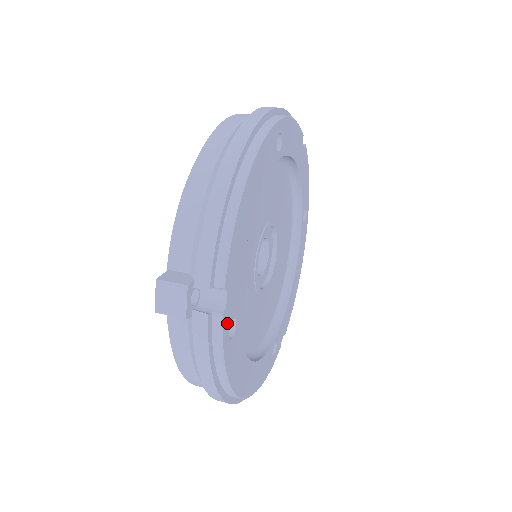
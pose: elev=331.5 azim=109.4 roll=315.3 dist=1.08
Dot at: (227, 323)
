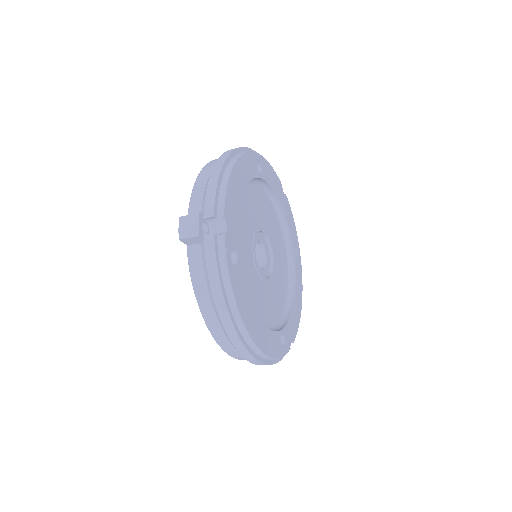
Dot at: (229, 247)
